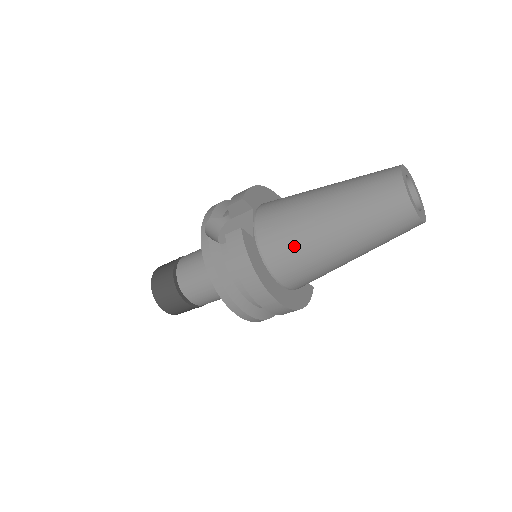
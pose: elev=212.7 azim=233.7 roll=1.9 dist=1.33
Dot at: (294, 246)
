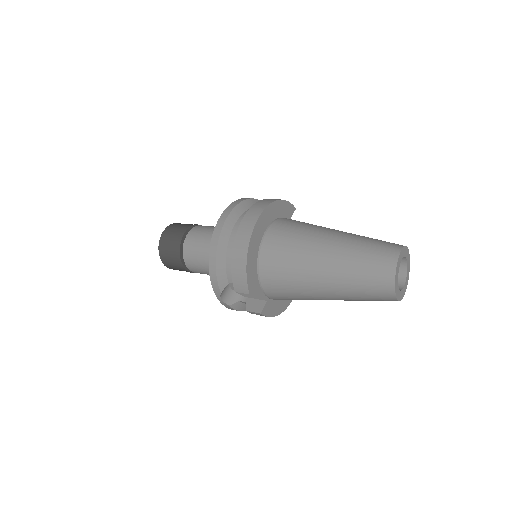
Dot at: occluded
